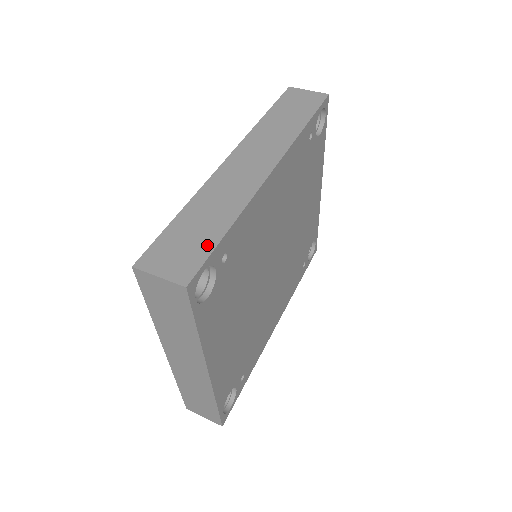
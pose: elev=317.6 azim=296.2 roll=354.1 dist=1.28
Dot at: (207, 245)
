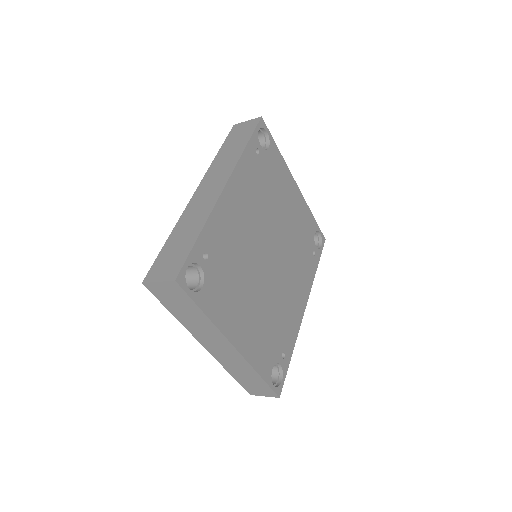
Dot at: (186, 251)
